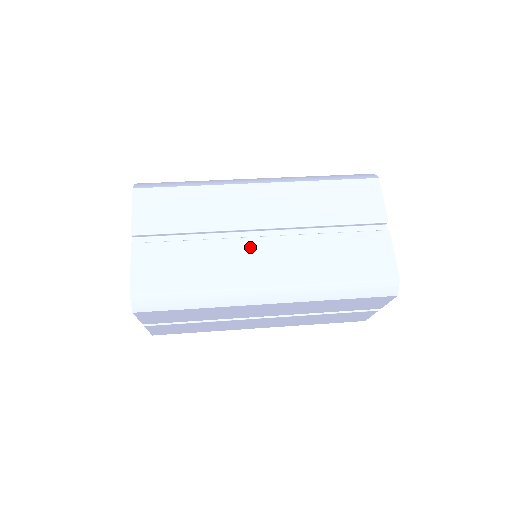
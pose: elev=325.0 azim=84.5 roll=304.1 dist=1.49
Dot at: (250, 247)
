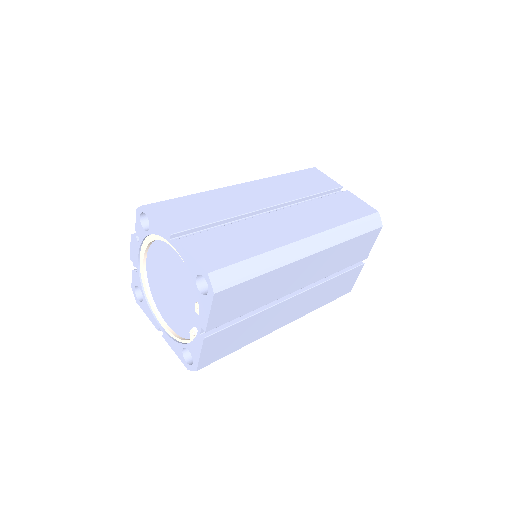
Dot at: (272, 219)
